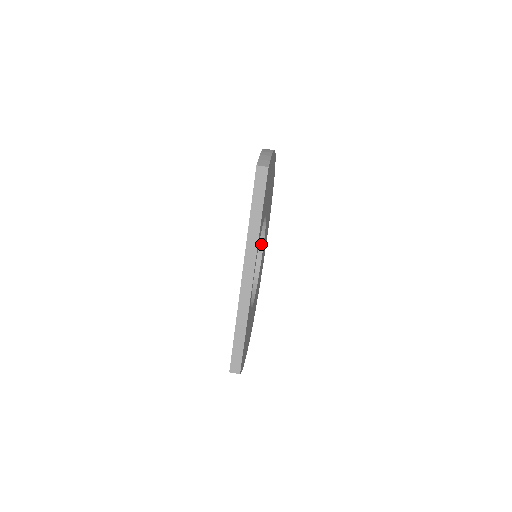
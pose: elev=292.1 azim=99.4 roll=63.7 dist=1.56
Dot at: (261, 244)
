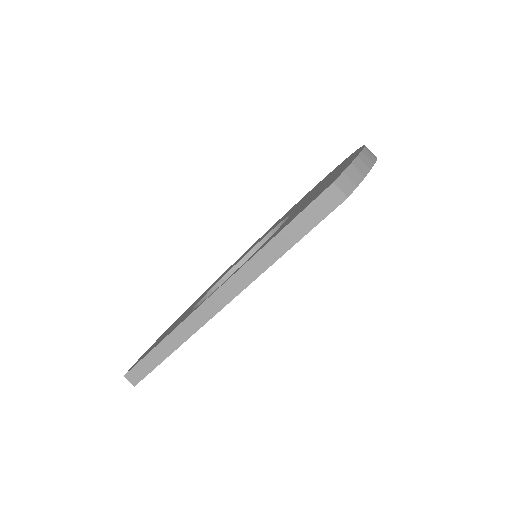
Dot at: occluded
